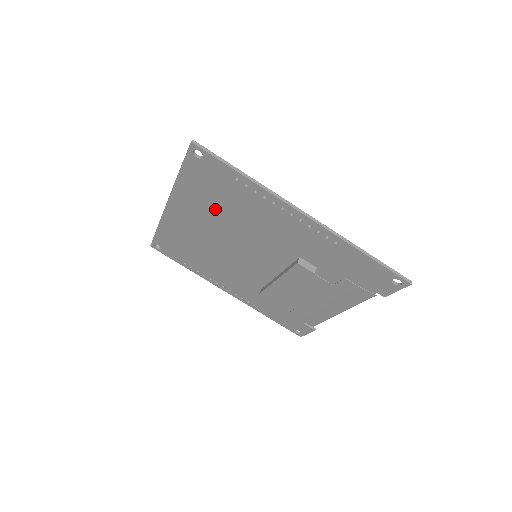
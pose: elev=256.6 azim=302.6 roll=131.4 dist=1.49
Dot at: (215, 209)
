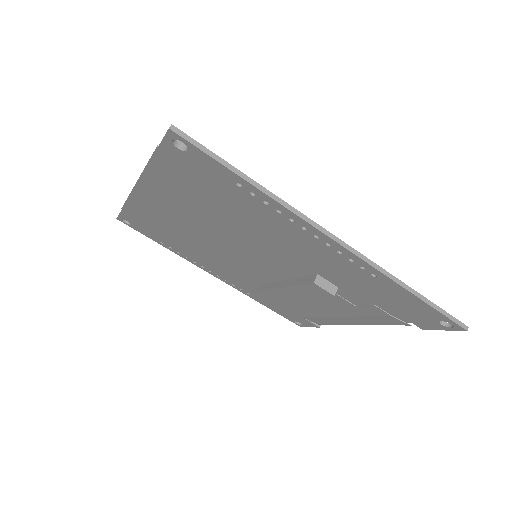
Dot at: (204, 206)
